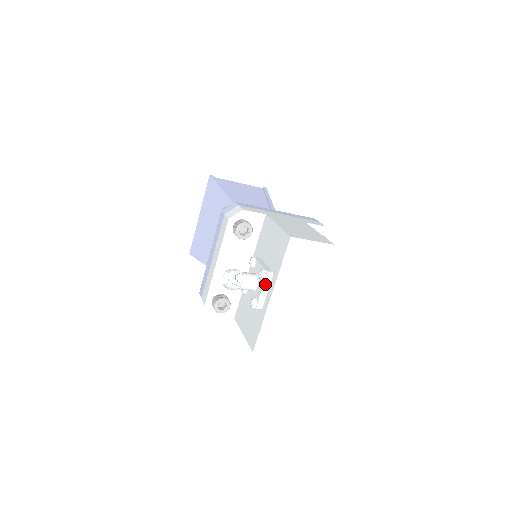
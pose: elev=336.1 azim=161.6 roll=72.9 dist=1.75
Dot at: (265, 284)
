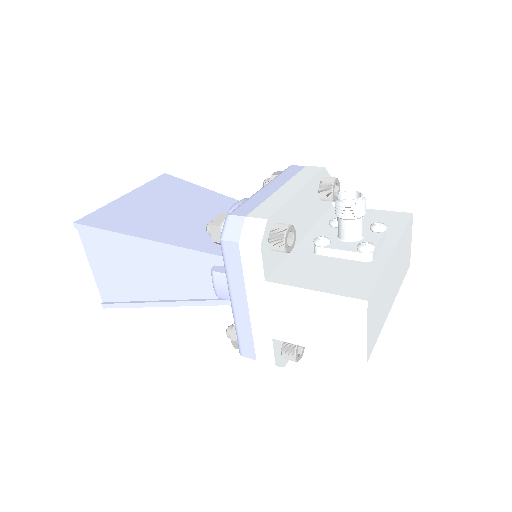
Dot at: (383, 236)
